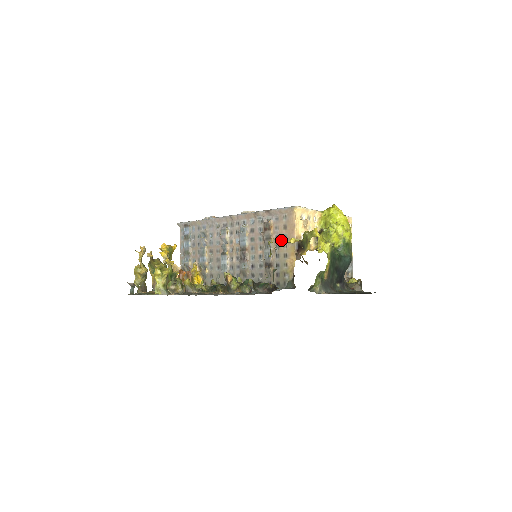
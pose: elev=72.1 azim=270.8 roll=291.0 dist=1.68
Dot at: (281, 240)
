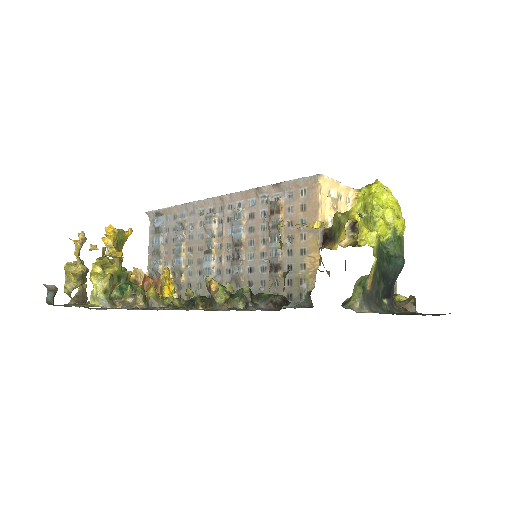
Dot at: (298, 224)
